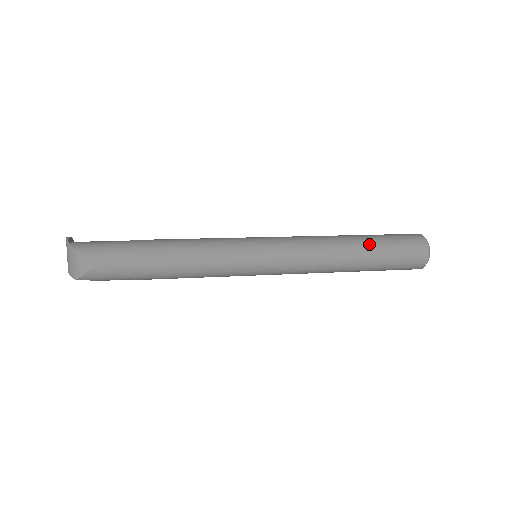
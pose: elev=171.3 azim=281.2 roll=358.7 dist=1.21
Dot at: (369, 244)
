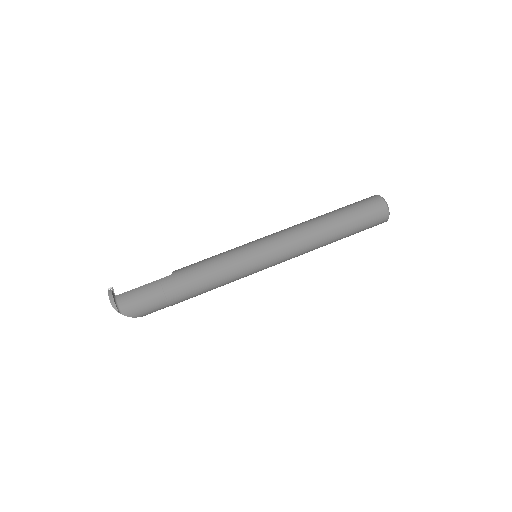
Dot at: (344, 235)
